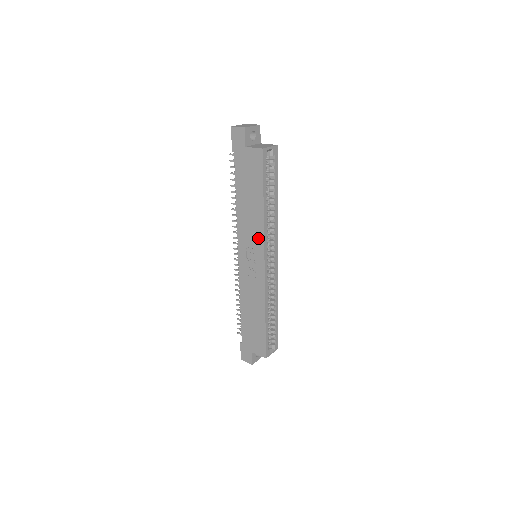
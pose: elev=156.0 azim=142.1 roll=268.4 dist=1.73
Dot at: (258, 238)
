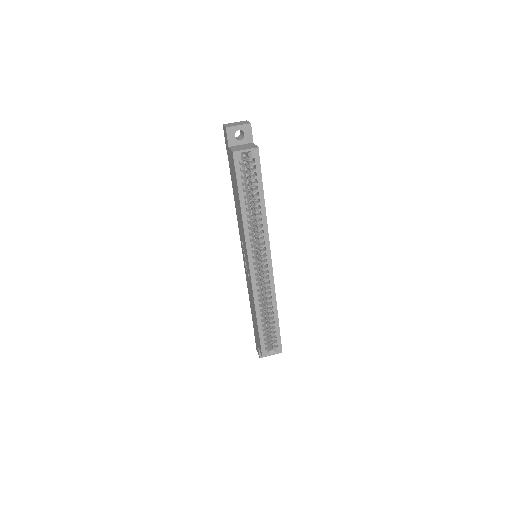
Dot at: (244, 240)
